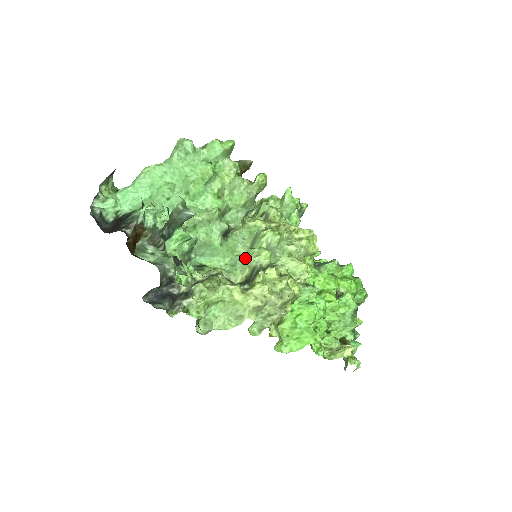
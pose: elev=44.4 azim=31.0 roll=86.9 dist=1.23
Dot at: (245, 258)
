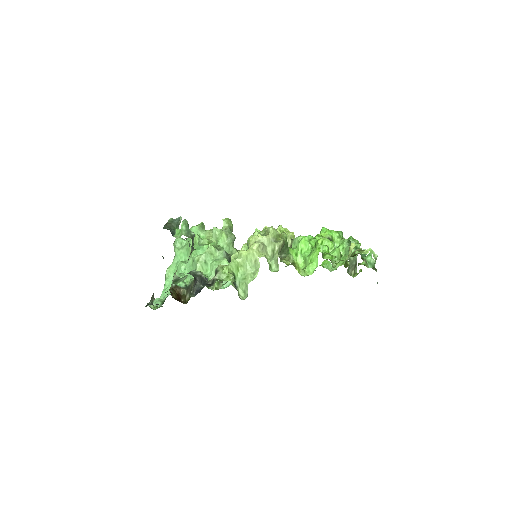
Dot at: occluded
